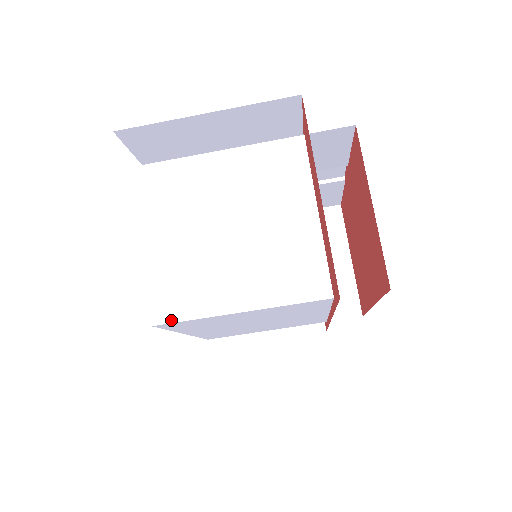
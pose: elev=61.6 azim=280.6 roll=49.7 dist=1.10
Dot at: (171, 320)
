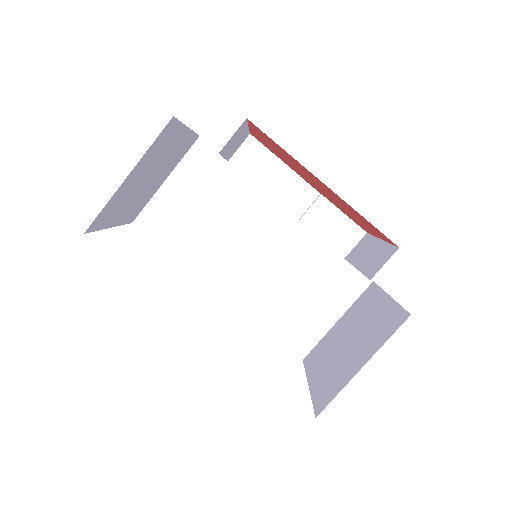
Dot at: (139, 254)
